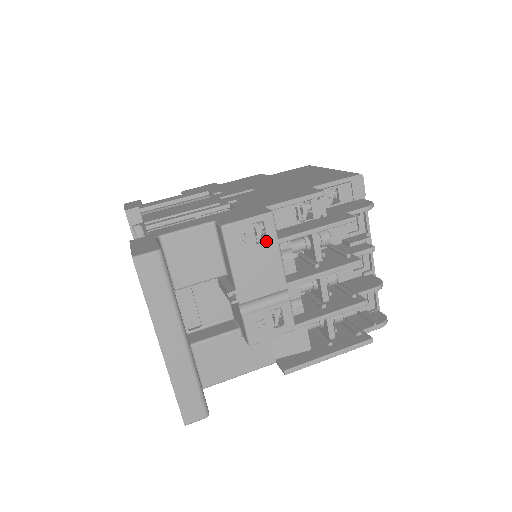
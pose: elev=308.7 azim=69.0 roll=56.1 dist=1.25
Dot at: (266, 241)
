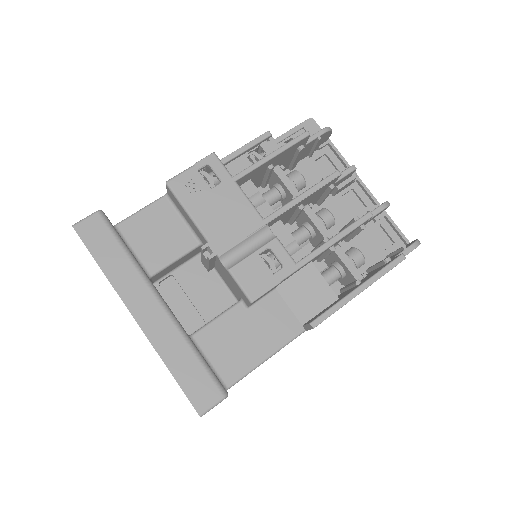
Dot at: (220, 183)
